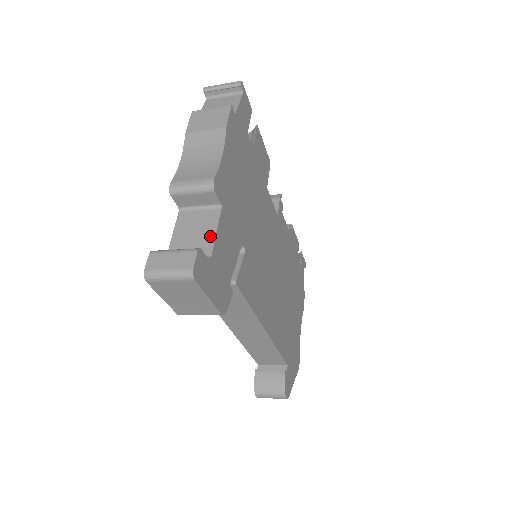
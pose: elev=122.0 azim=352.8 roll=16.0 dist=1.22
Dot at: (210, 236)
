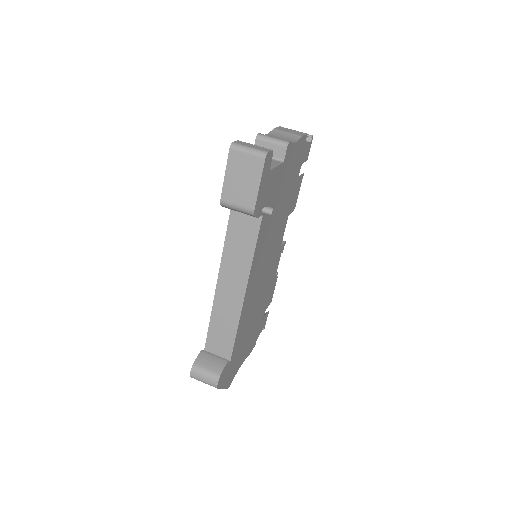
Dot at: (272, 165)
